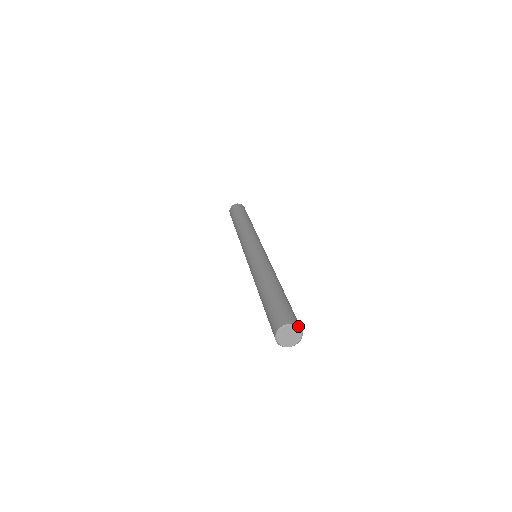
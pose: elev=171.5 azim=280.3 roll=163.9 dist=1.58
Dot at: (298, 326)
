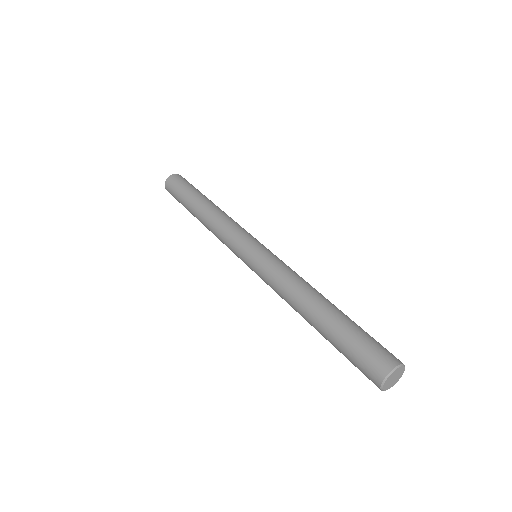
Dot at: (404, 365)
